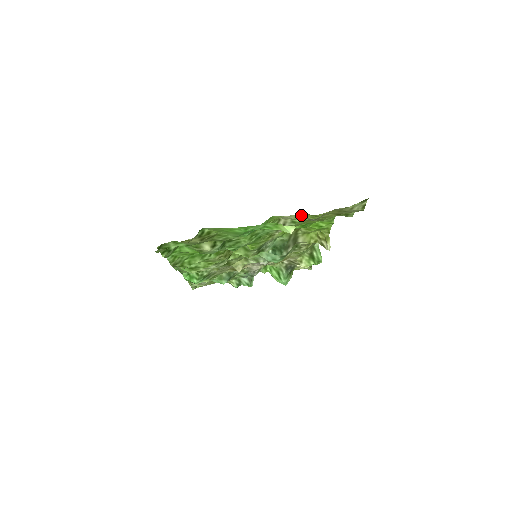
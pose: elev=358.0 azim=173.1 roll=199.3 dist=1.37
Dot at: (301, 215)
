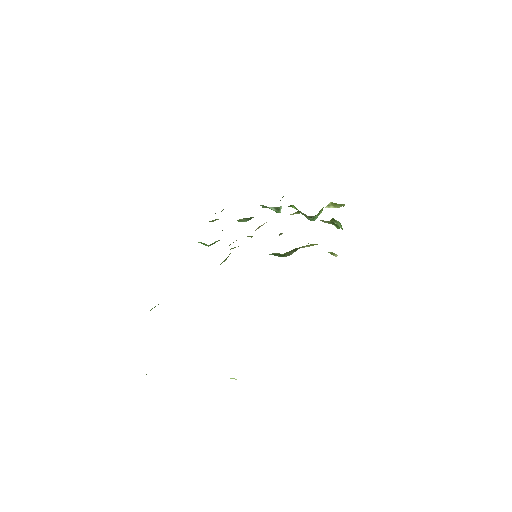
Dot at: occluded
